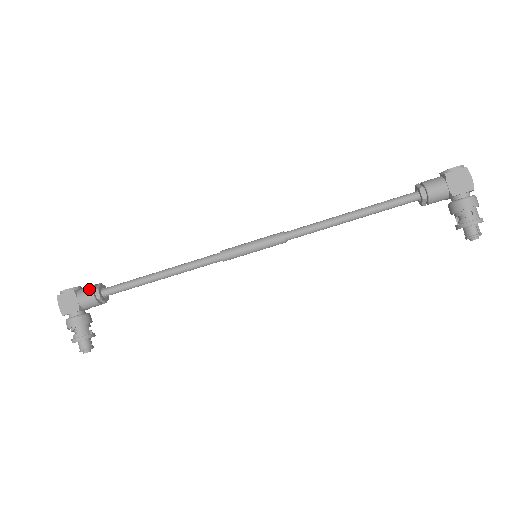
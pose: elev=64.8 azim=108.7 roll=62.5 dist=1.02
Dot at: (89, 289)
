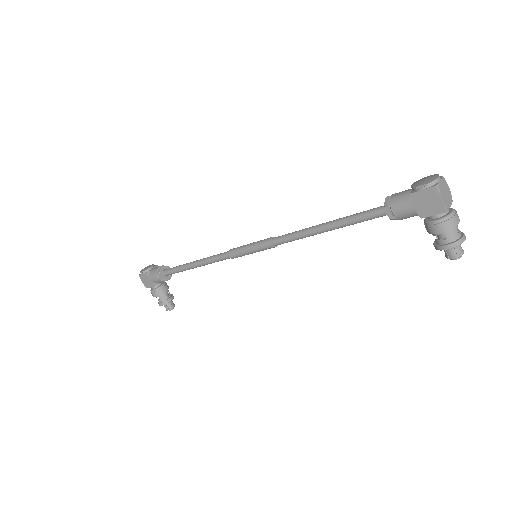
Dot at: (155, 272)
